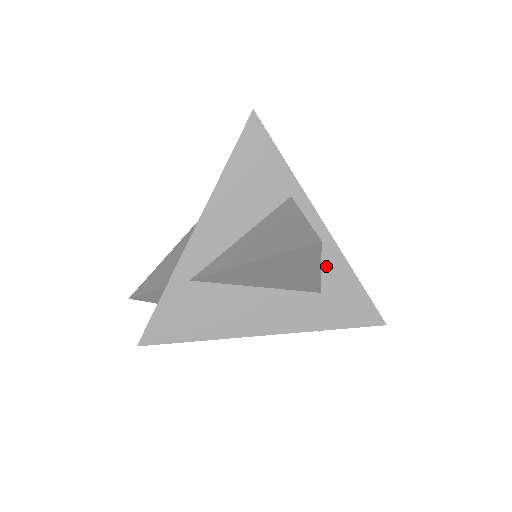
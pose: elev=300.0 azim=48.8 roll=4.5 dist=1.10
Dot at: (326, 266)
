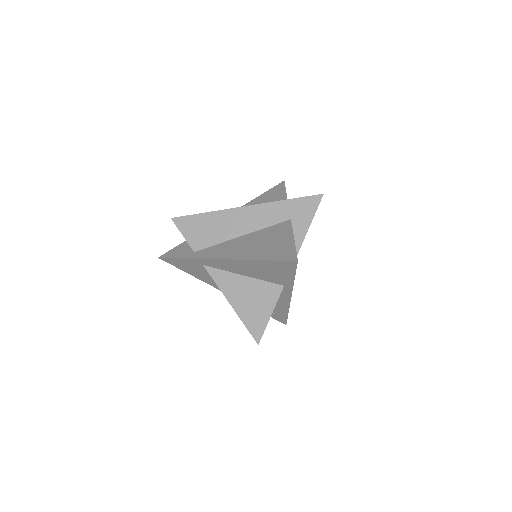
Dot at: (277, 304)
